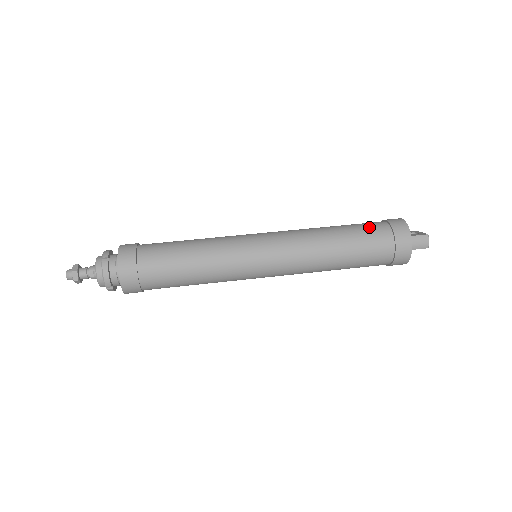
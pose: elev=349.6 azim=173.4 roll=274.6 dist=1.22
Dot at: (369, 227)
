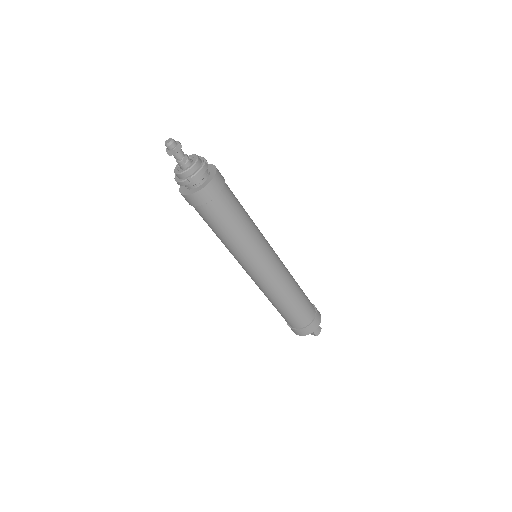
Dot at: occluded
